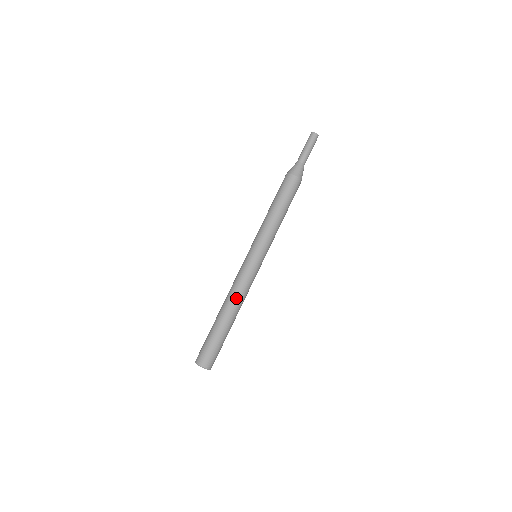
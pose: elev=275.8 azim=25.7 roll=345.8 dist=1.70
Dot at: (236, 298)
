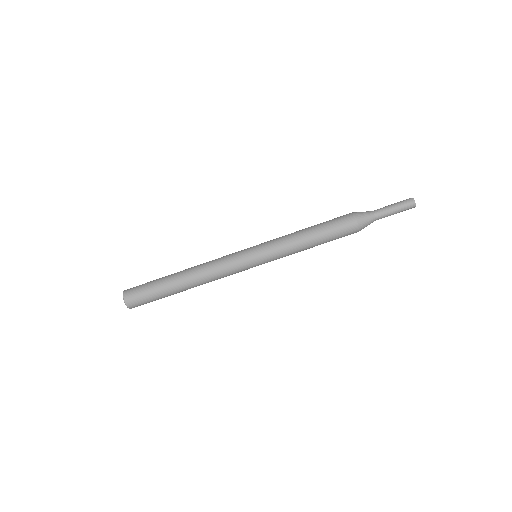
Dot at: (204, 275)
